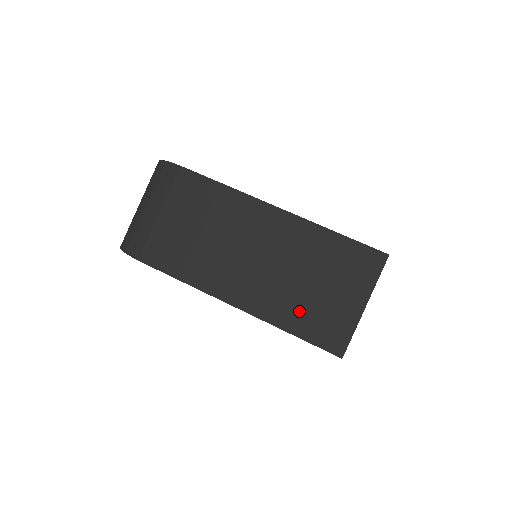
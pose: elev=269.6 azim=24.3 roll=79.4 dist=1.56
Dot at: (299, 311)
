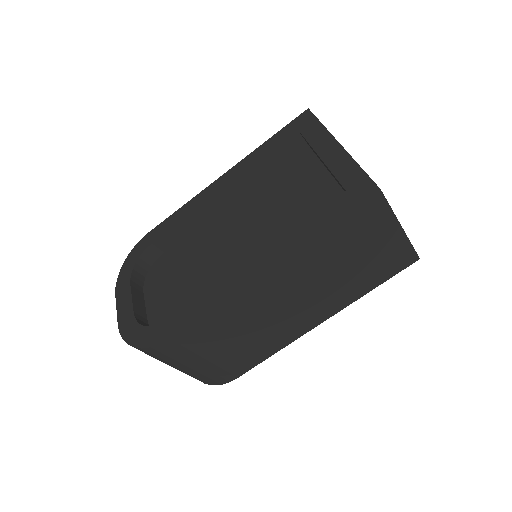
Dot at: (361, 280)
